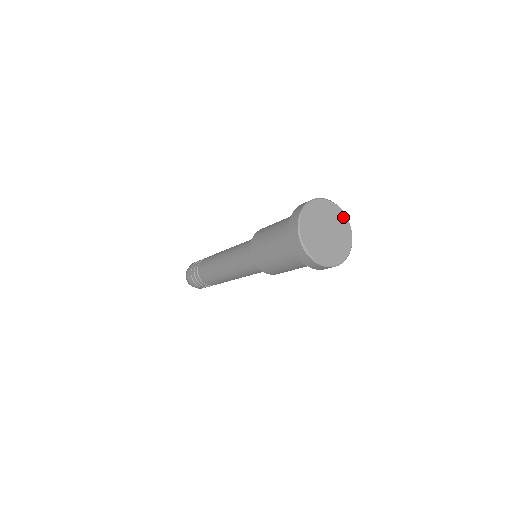
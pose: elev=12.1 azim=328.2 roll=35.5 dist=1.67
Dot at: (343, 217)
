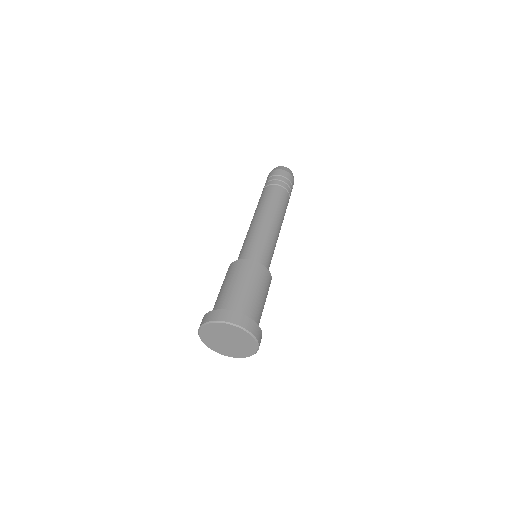
Dot at: (242, 332)
